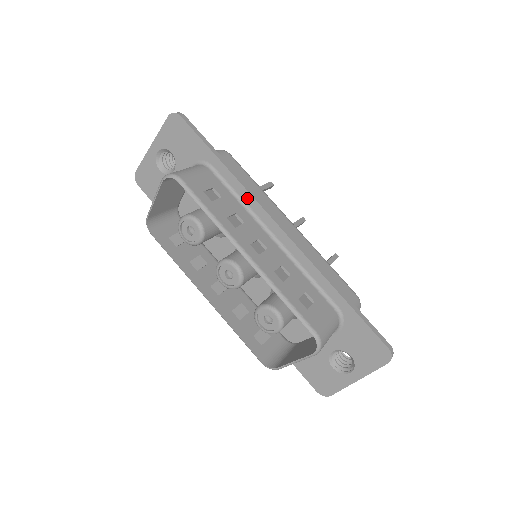
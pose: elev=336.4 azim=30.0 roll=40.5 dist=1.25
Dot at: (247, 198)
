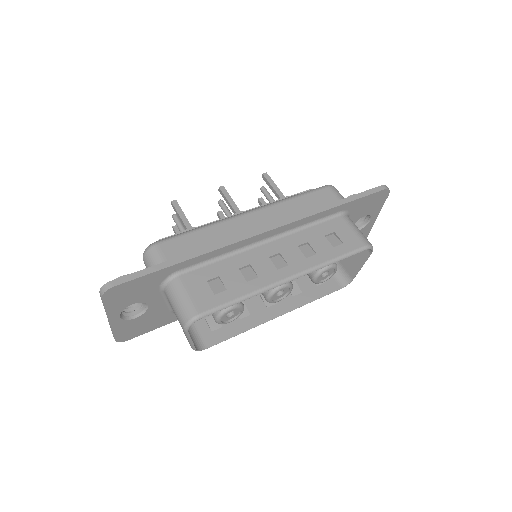
Dot at: (225, 251)
